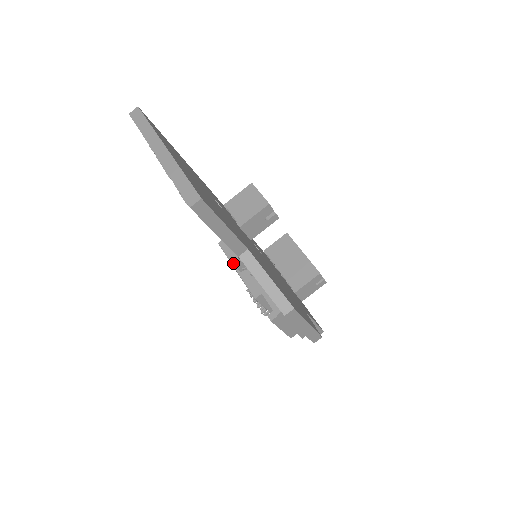
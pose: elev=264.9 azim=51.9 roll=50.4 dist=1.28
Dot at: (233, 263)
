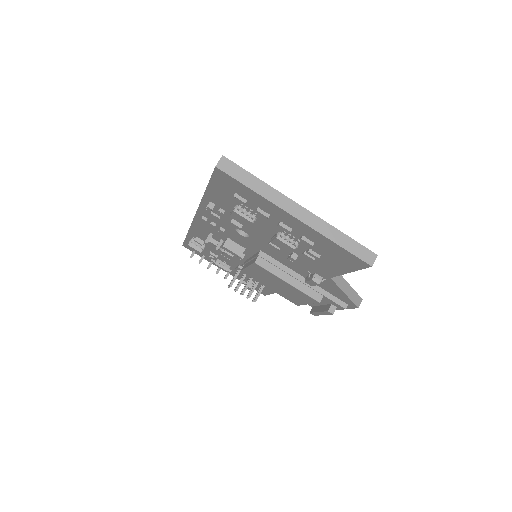
Dot at: occluded
